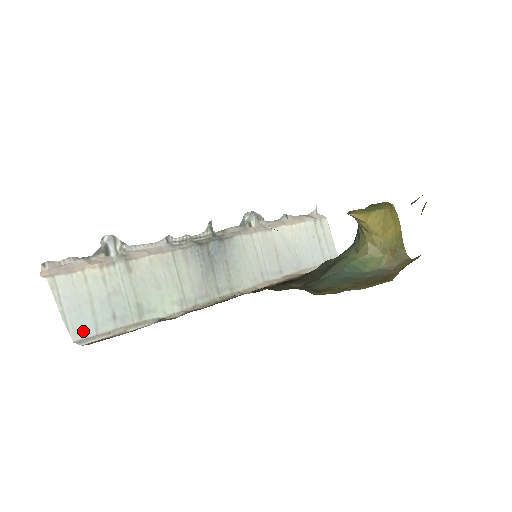
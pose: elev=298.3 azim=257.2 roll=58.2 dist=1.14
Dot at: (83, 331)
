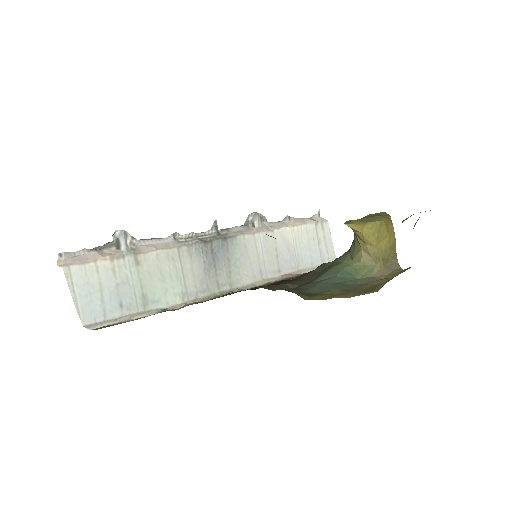
Dot at: (92, 317)
